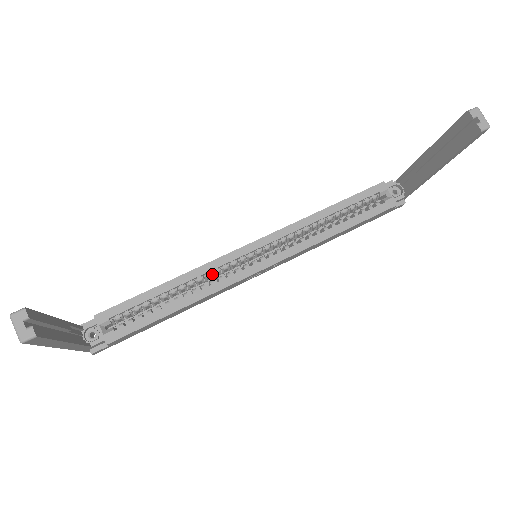
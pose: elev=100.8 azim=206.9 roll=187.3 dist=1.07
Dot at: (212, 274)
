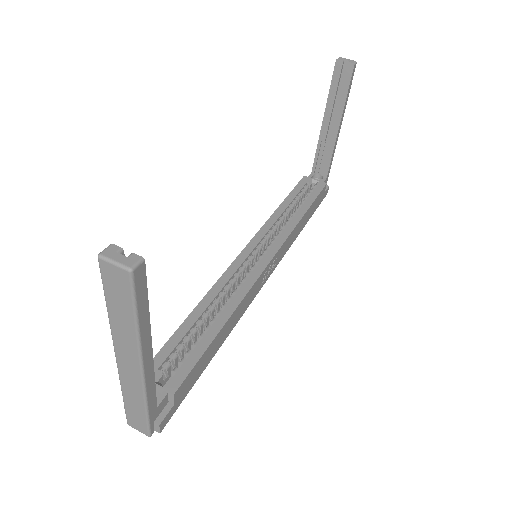
Dot at: occluded
